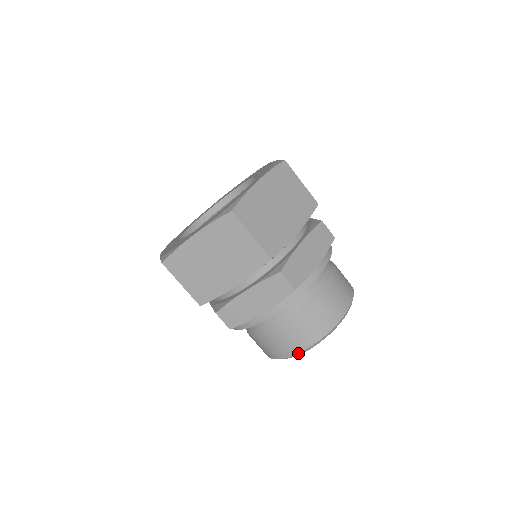
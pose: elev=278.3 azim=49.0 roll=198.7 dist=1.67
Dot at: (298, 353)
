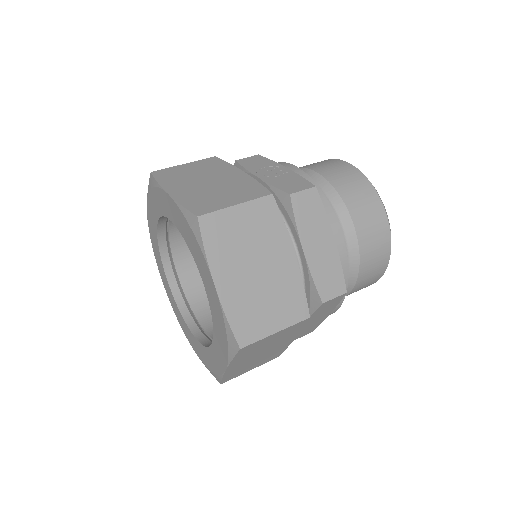
Dot at: occluded
